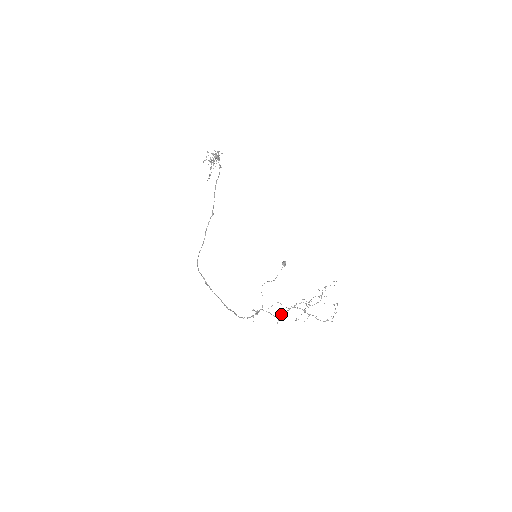
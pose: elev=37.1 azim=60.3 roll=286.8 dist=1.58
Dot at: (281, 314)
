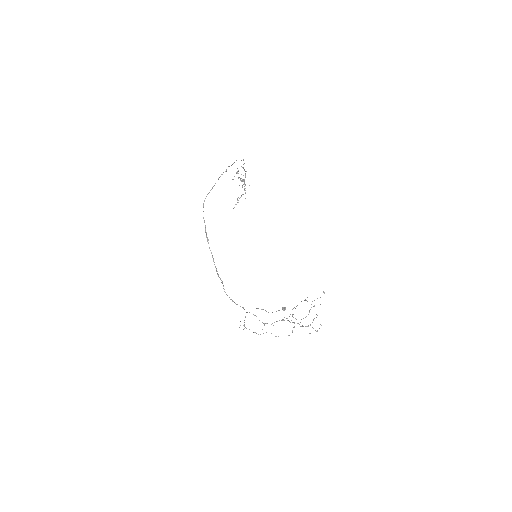
Dot at: occluded
